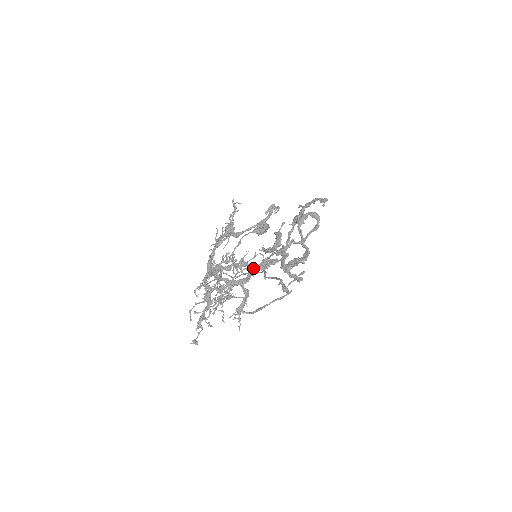
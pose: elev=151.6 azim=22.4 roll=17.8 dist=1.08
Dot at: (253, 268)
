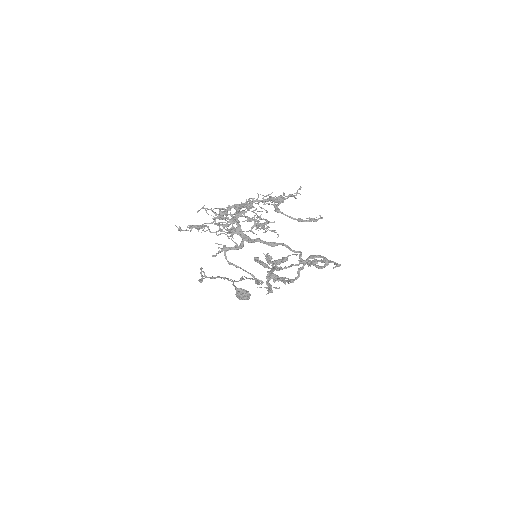
Dot at: (261, 240)
